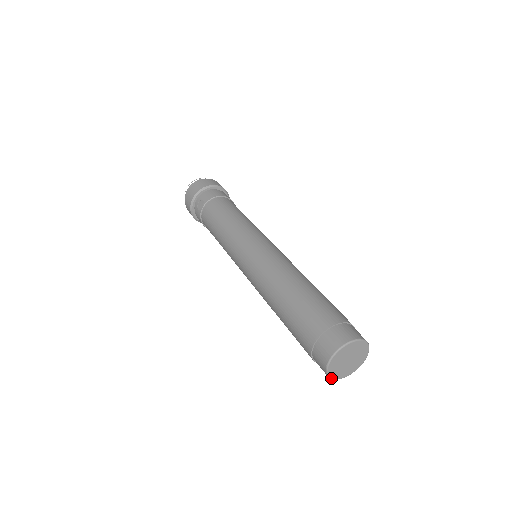
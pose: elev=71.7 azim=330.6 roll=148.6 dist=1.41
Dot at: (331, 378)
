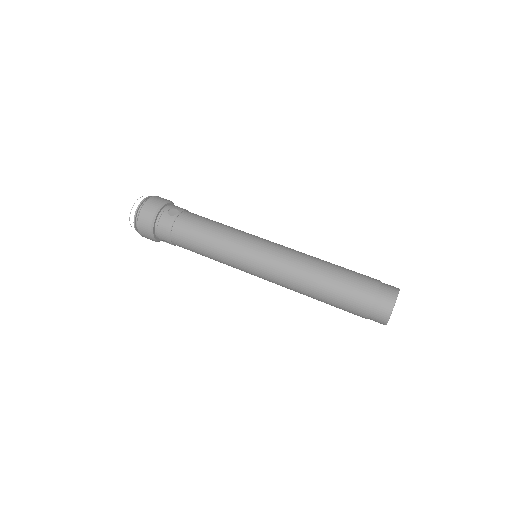
Dot at: occluded
